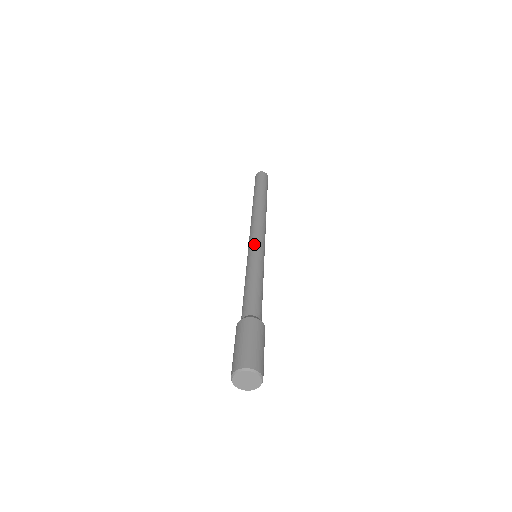
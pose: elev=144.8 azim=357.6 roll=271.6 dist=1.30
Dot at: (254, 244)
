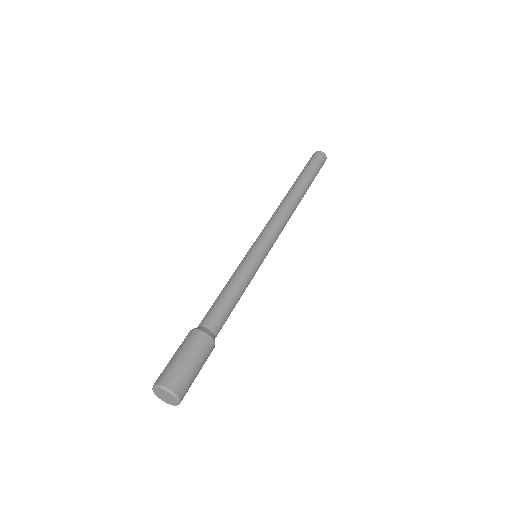
Dot at: (255, 243)
